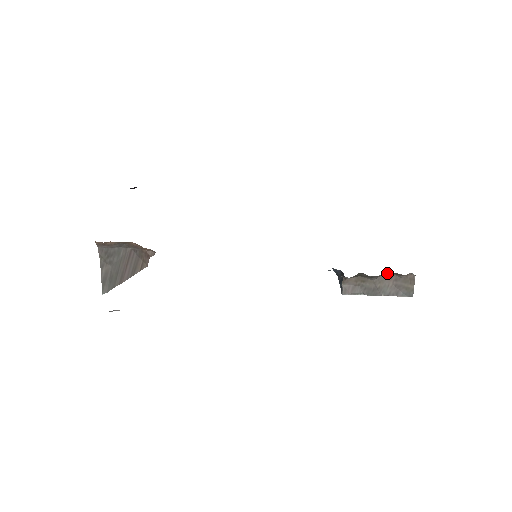
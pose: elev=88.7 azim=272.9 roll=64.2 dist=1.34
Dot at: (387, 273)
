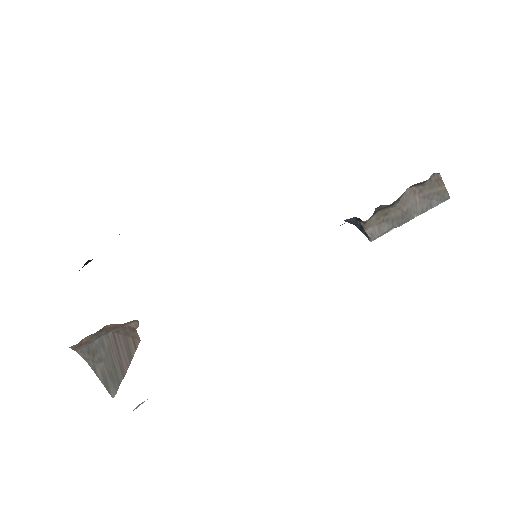
Dot at: (406, 190)
